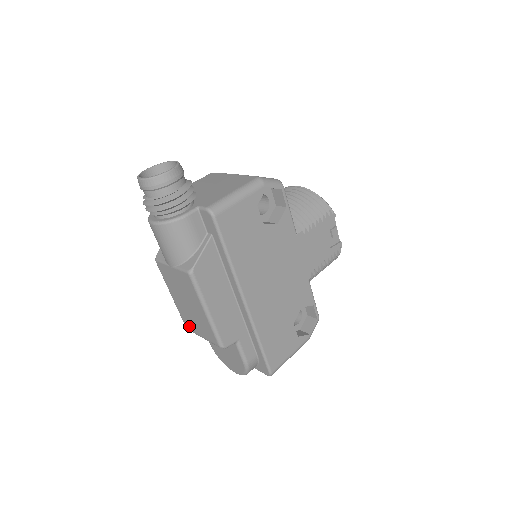
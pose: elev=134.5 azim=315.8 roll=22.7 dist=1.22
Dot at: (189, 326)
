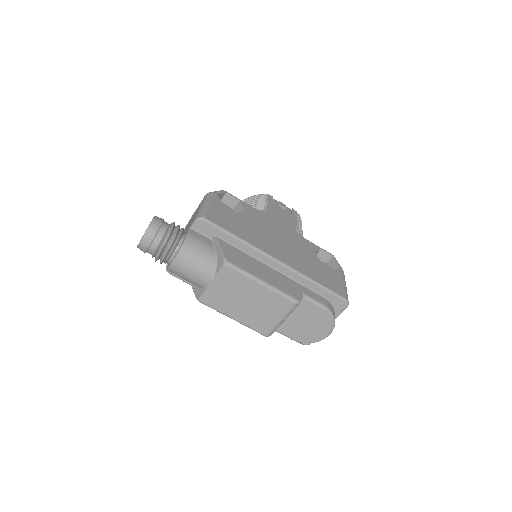
Dot at: (265, 328)
